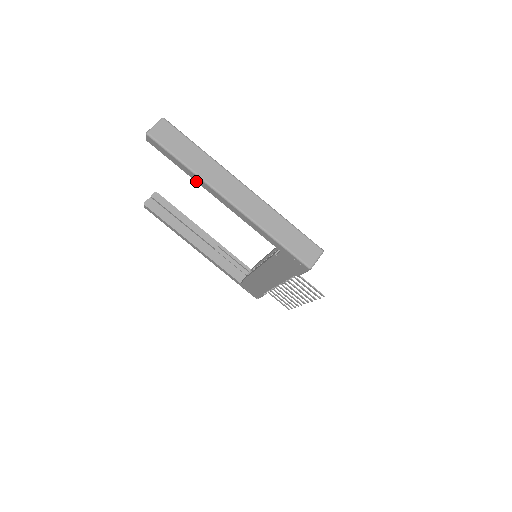
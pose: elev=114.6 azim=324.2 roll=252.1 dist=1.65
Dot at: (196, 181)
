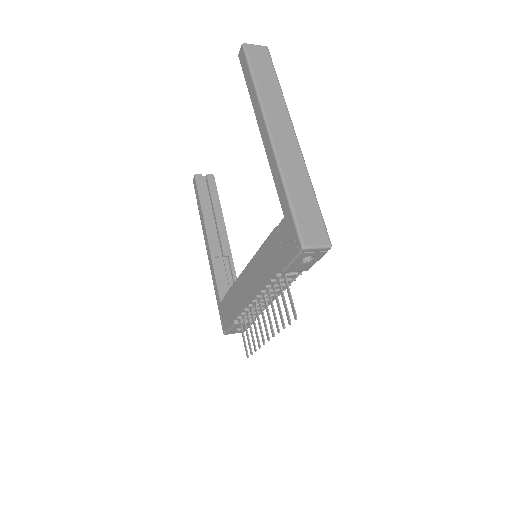
Dot at: (253, 107)
